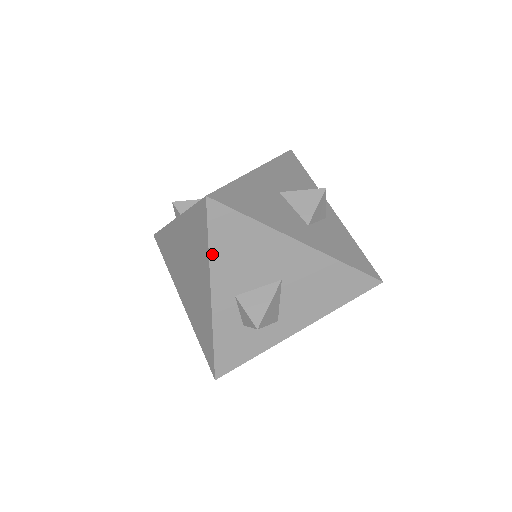
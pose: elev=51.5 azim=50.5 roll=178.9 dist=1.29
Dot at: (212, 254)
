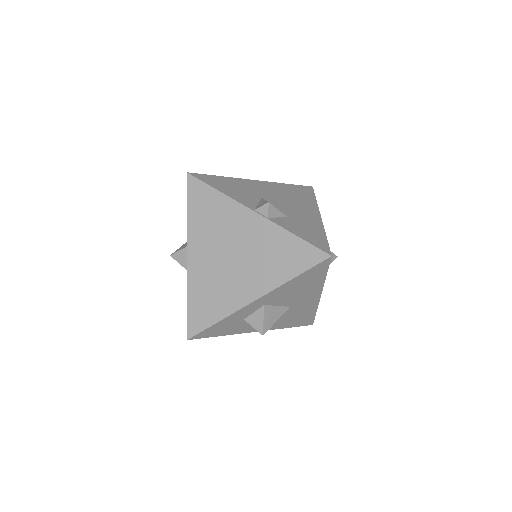
Dot at: (290, 282)
